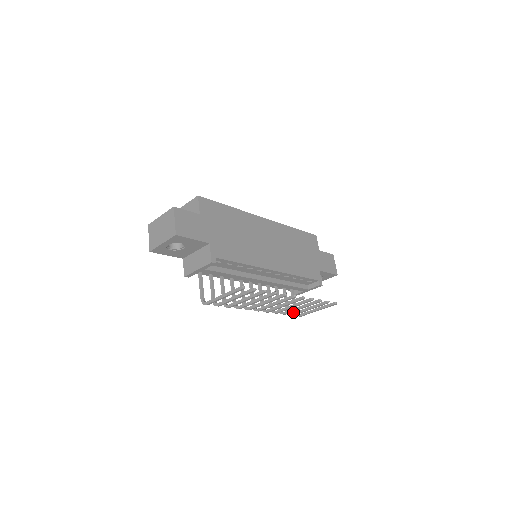
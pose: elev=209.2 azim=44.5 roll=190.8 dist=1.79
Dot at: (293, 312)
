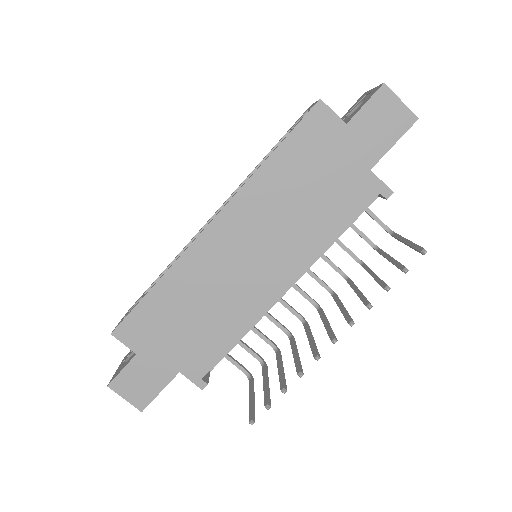
Dot at: occluded
